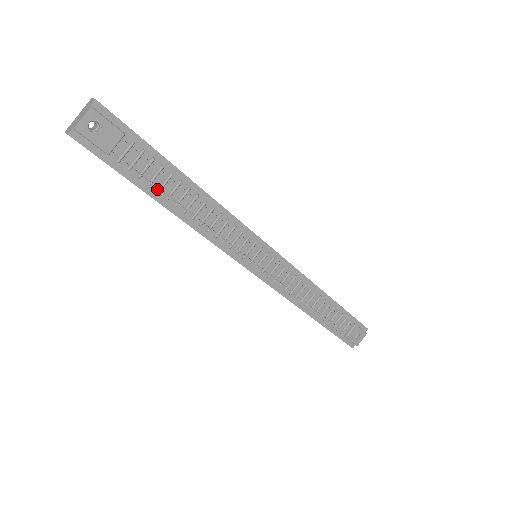
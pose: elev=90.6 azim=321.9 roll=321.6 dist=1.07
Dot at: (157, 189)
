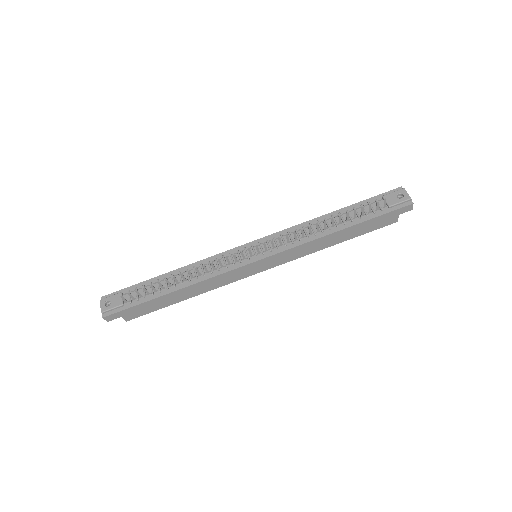
Dot at: (159, 292)
